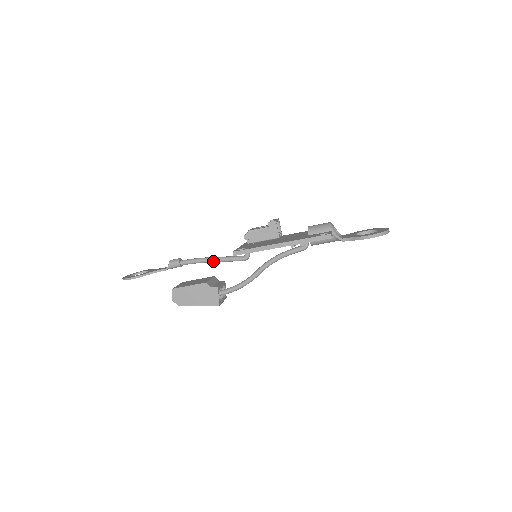
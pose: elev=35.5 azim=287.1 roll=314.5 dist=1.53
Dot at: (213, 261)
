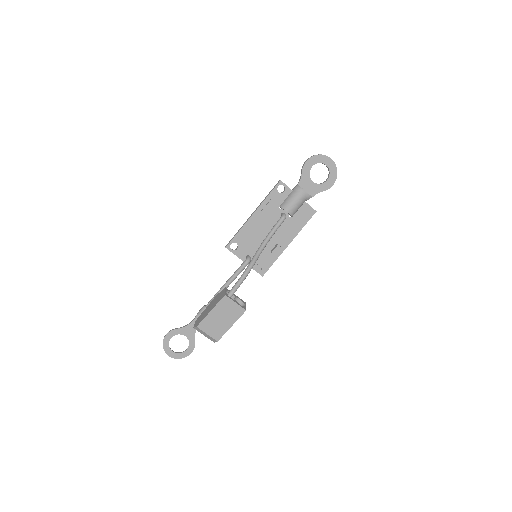
Dot at: (226, 283)
